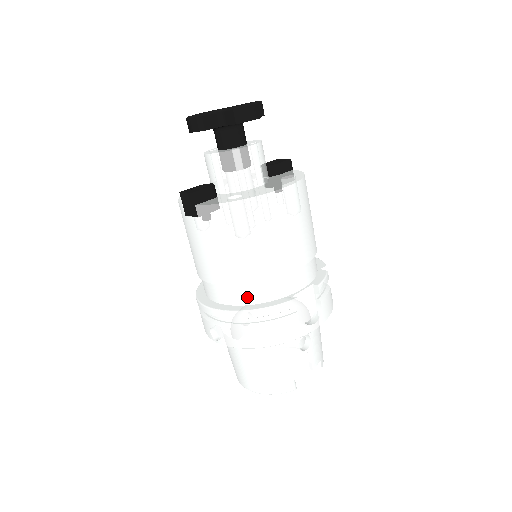
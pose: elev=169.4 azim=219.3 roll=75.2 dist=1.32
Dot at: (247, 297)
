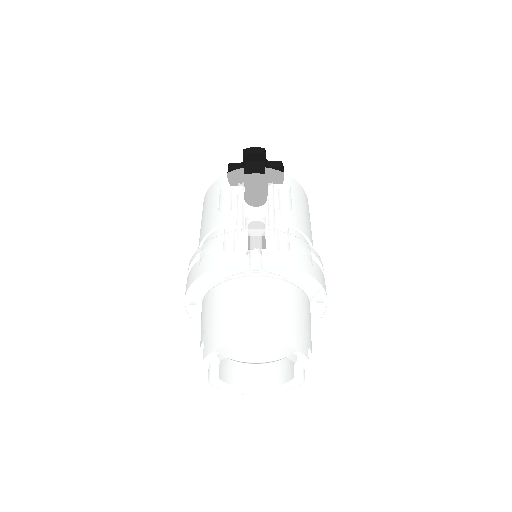
Dot at: occluded
